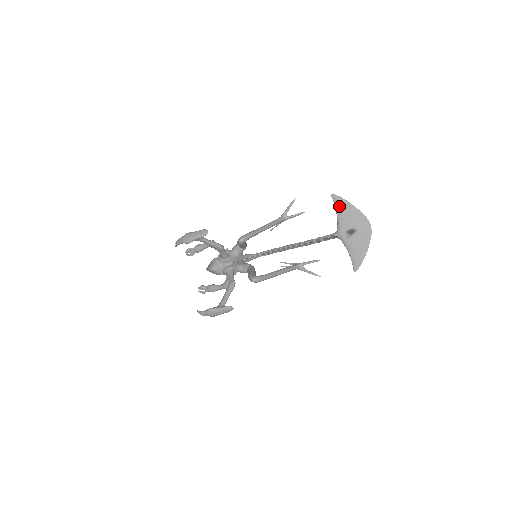
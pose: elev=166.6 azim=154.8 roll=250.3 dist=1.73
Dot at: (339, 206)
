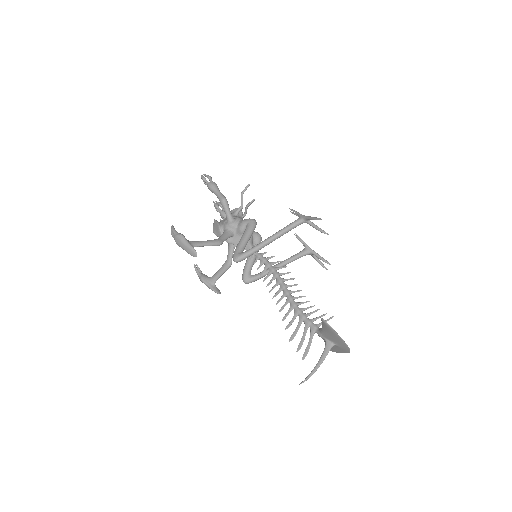
Dot at: (325, 327)
